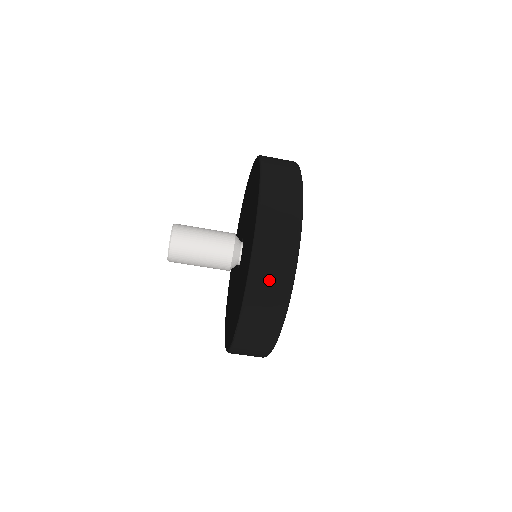
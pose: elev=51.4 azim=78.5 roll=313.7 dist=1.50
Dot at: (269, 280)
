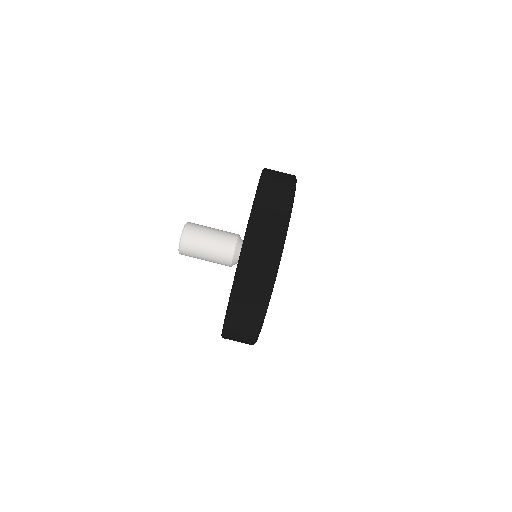
Dot at: (261, 249)
